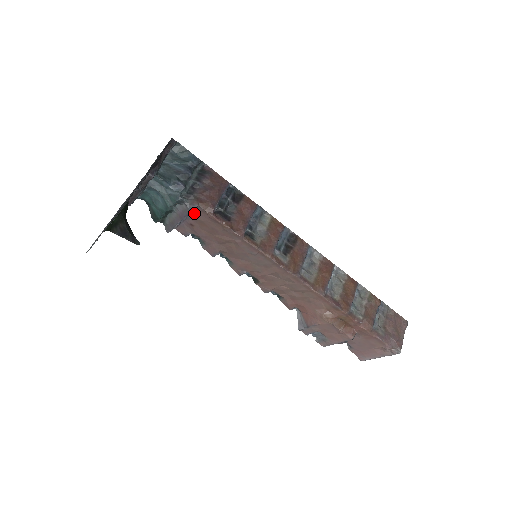
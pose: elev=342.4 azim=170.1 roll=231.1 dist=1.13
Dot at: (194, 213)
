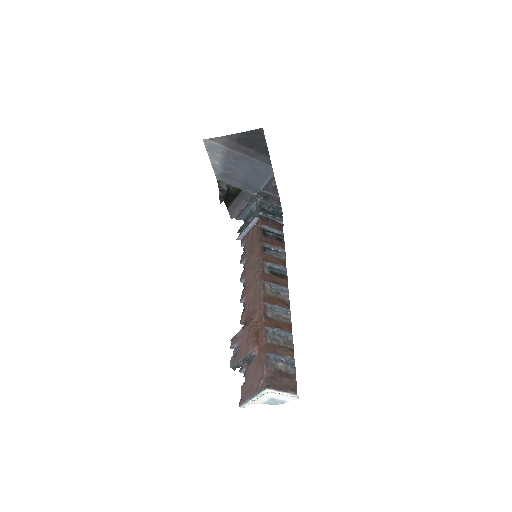
Dot at: (255, 226)
